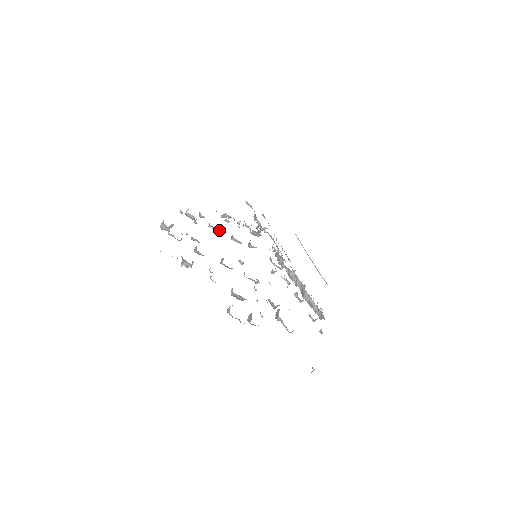
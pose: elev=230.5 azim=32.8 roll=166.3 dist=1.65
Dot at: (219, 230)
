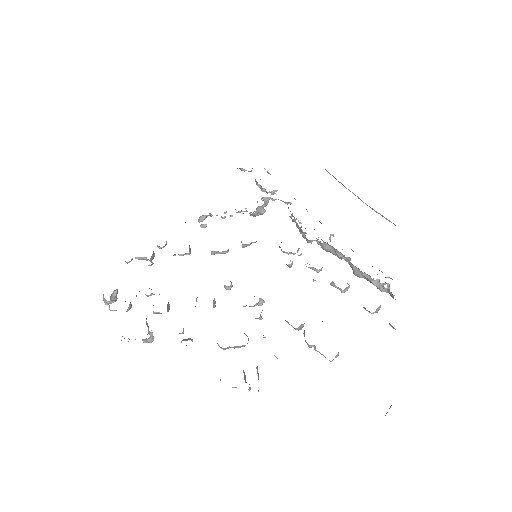
Dot at: (188, 253)
